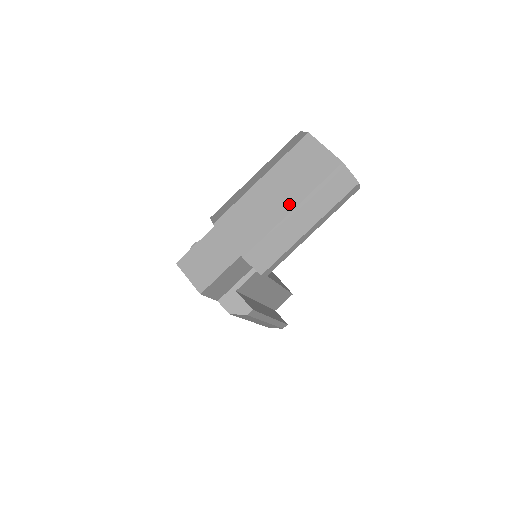
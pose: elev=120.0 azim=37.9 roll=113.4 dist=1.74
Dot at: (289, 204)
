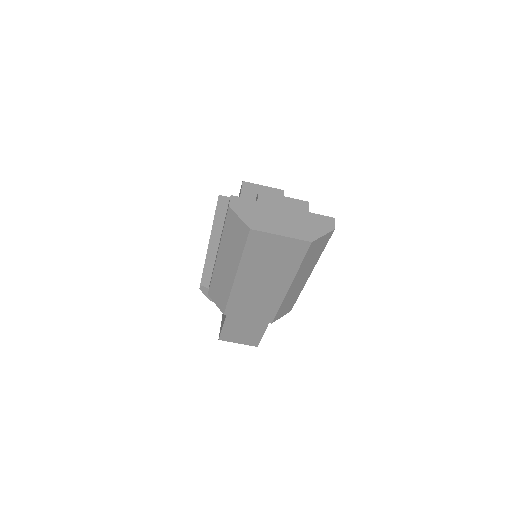
Dot at: (282, 286)
